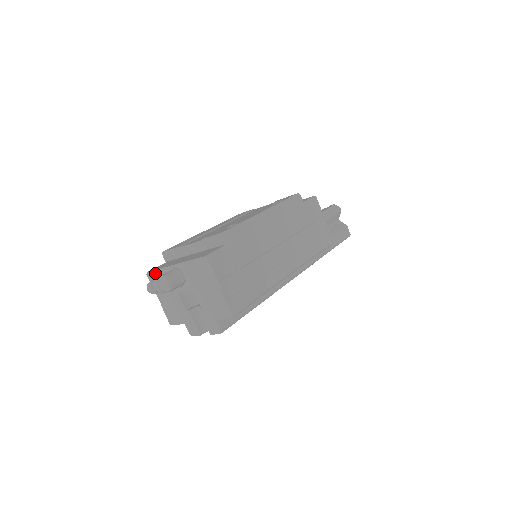
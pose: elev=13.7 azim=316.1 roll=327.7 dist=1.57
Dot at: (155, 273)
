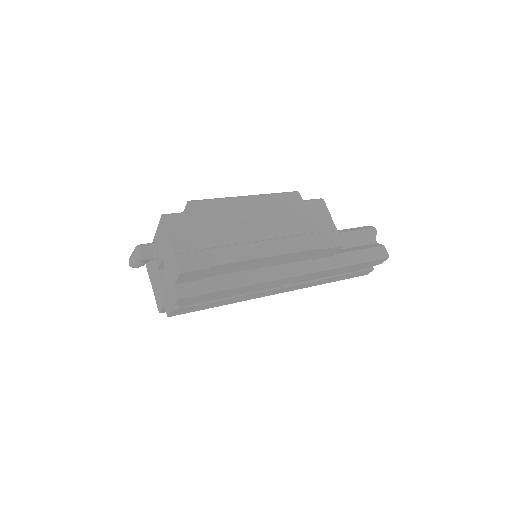
Dot at: occluded
